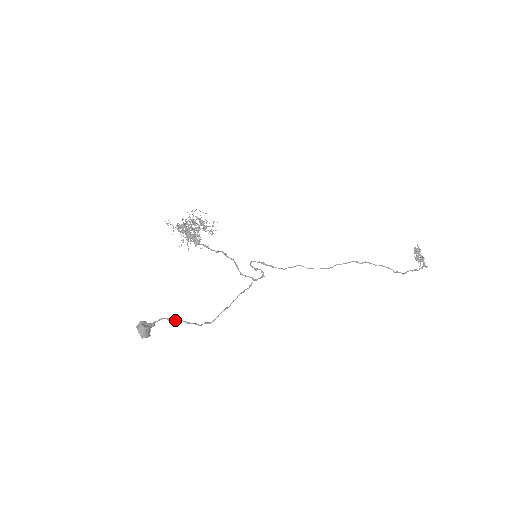
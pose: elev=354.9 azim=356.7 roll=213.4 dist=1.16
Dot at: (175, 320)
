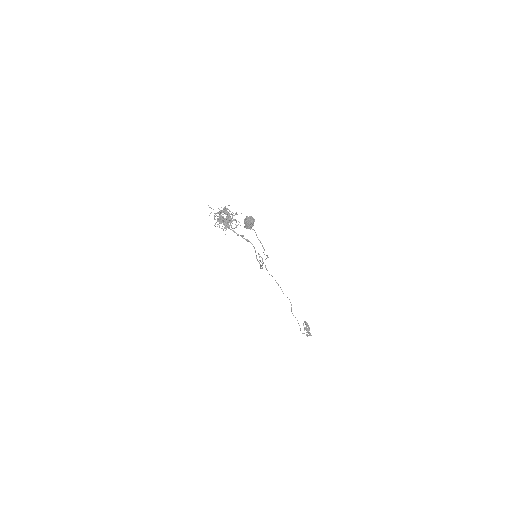
Dot at: (256, 234)
